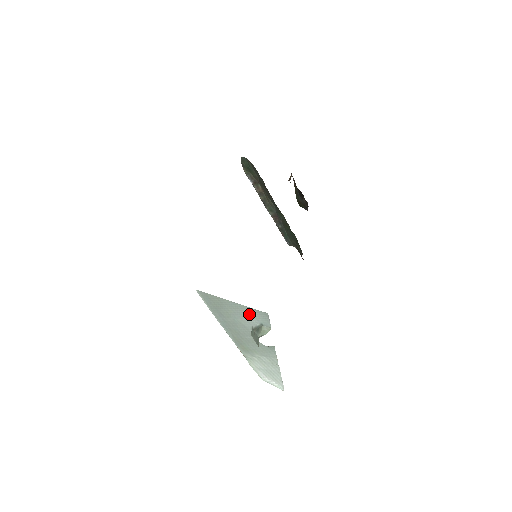
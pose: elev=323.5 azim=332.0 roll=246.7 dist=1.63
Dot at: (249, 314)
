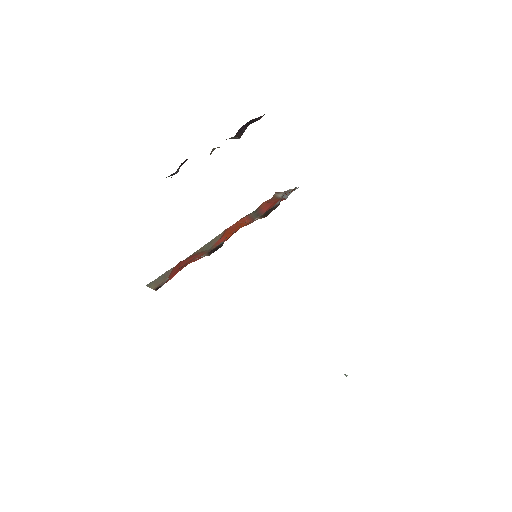
Dot at: occluded
